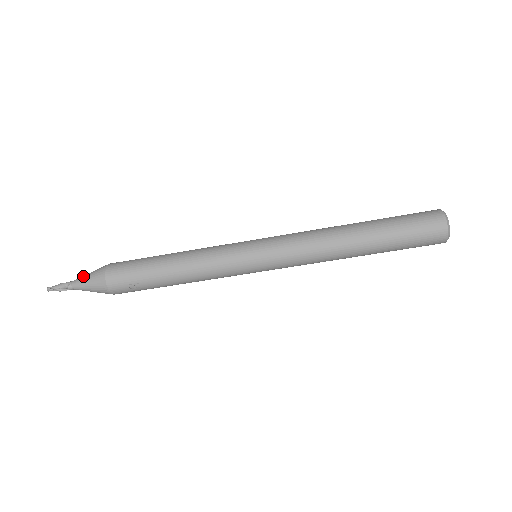
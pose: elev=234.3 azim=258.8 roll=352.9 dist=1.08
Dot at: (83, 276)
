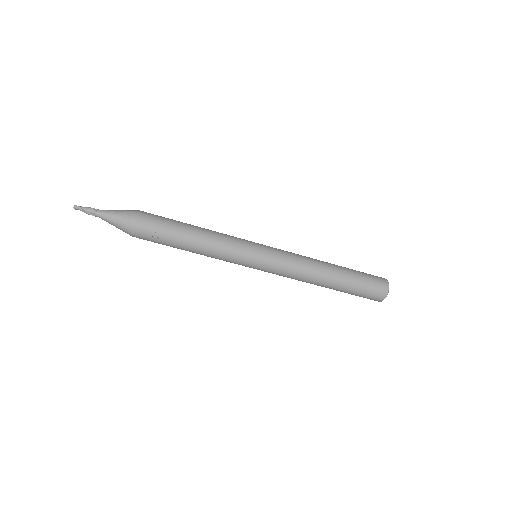
Dot at: (113, 210)
